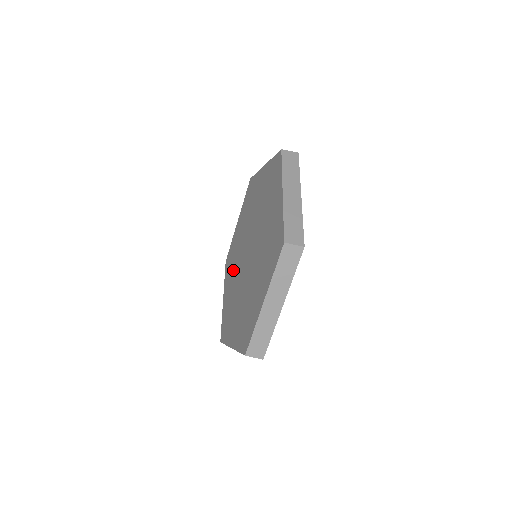
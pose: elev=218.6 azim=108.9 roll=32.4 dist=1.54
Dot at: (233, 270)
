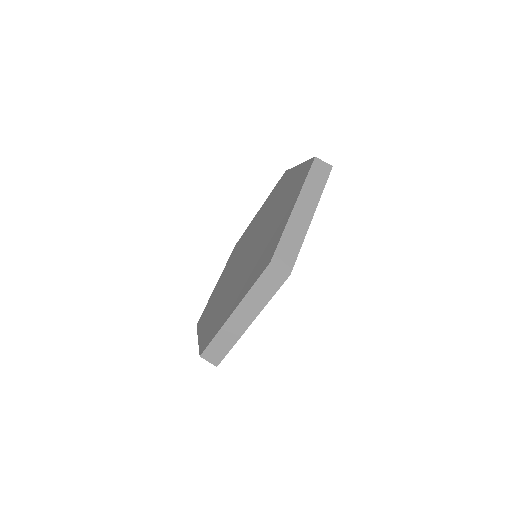
Dot at: (218, 298)
